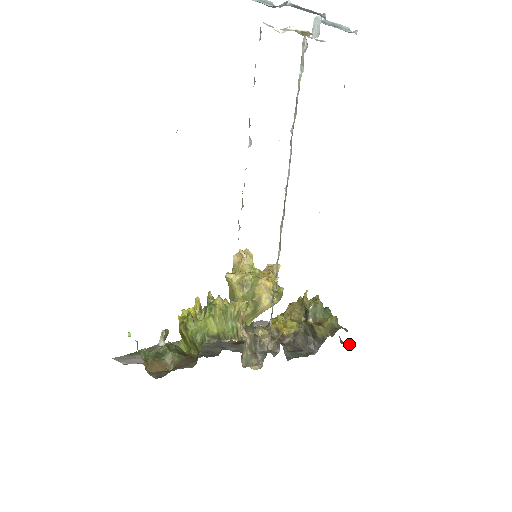
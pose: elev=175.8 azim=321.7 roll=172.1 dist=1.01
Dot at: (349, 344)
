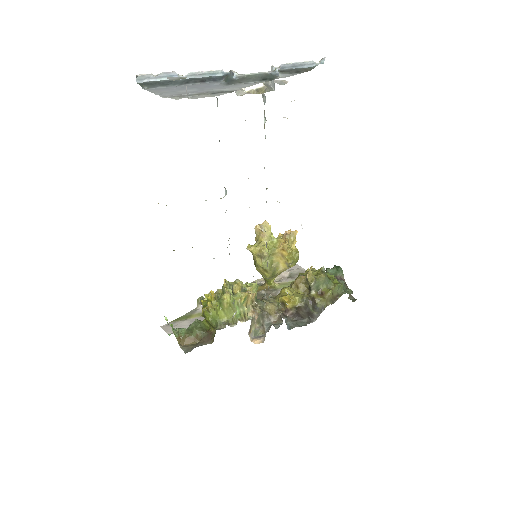
Dot at: occluded
